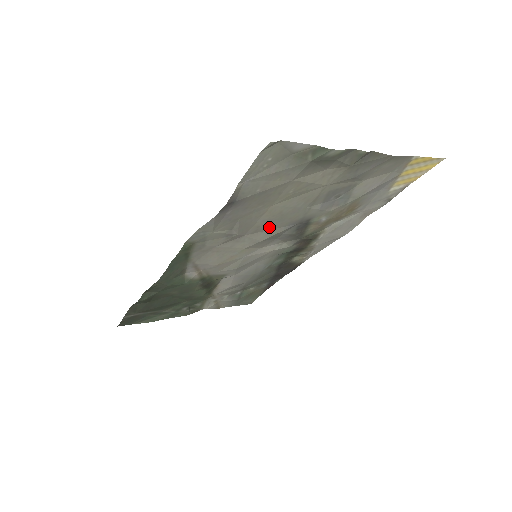
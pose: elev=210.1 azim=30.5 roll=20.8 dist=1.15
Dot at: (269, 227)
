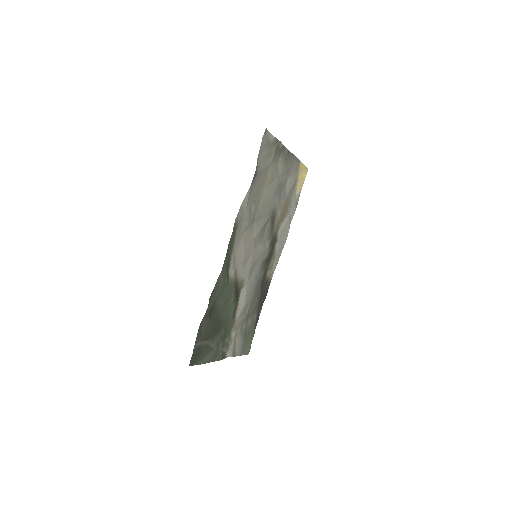
Dot at: (262, 215)
